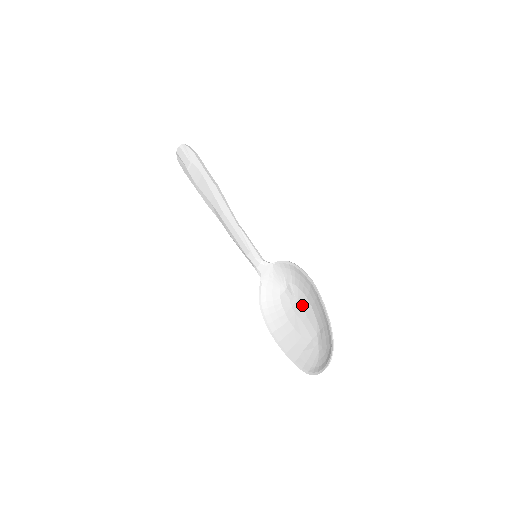
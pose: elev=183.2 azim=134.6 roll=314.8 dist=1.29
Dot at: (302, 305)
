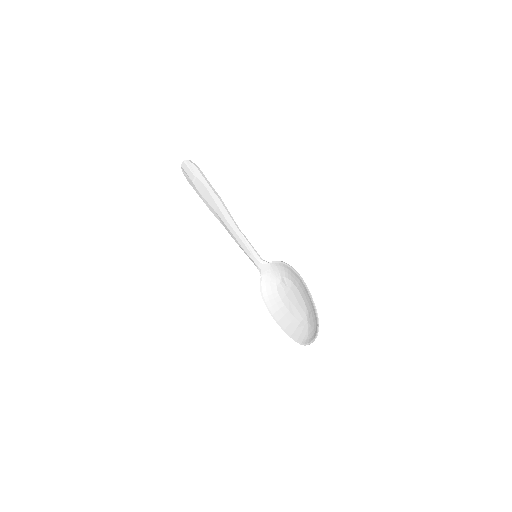
Dot at: (294, 294)
